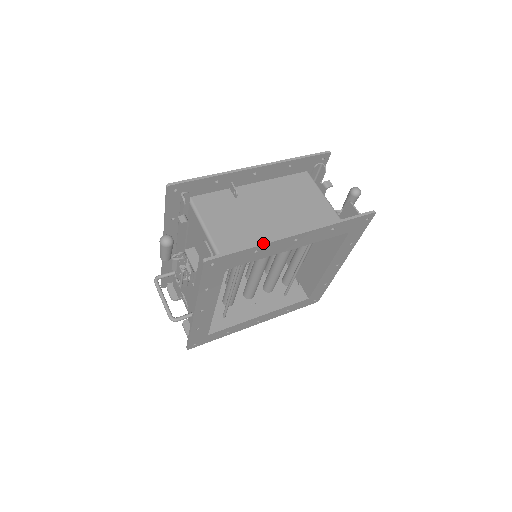
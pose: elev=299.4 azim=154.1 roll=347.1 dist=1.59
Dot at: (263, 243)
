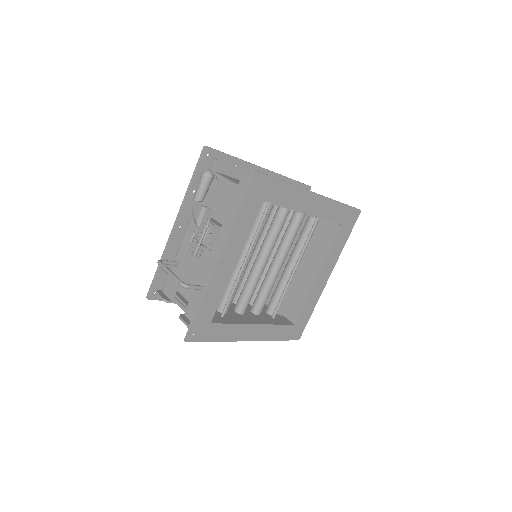
Dot at: (294, 185)
